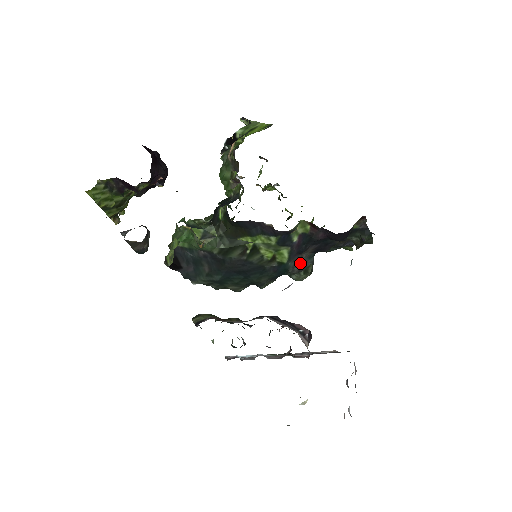
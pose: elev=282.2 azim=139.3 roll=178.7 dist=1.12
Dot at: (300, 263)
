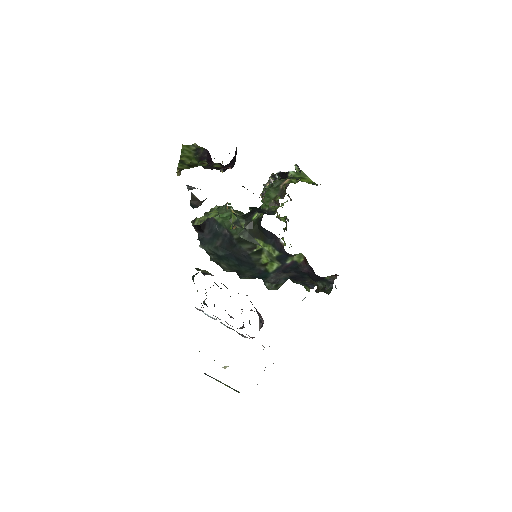
Dot at: (278, 278)
